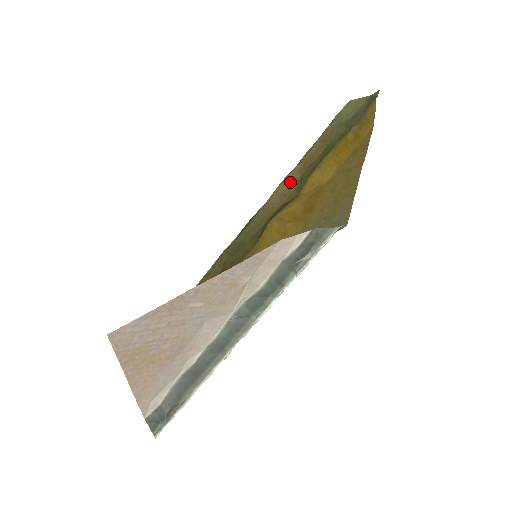
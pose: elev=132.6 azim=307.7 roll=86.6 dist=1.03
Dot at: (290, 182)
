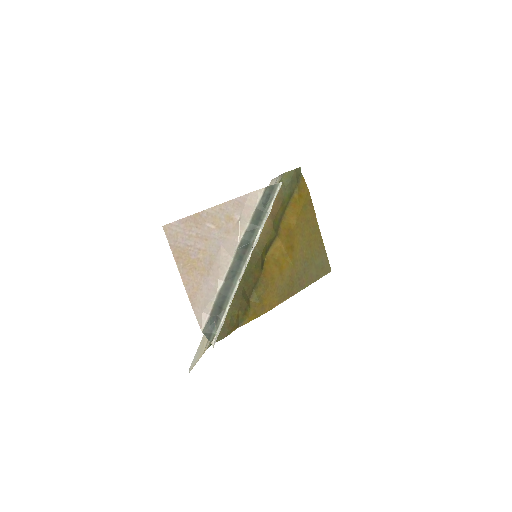
Dot at: (267, 225)
